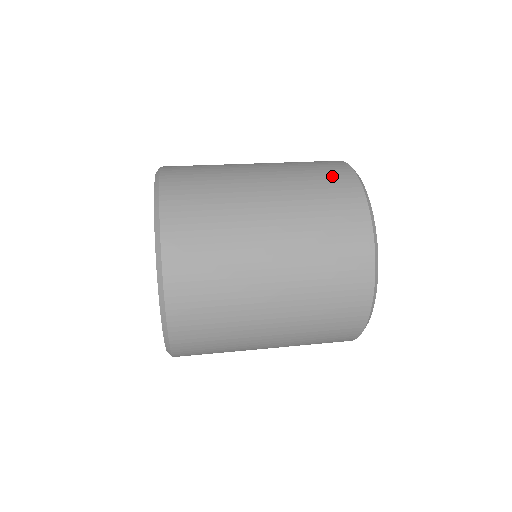
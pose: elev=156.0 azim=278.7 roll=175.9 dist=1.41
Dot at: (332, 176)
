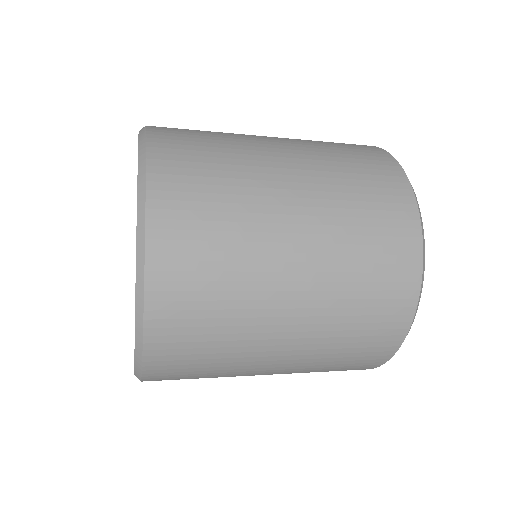
Dot at: occluded
